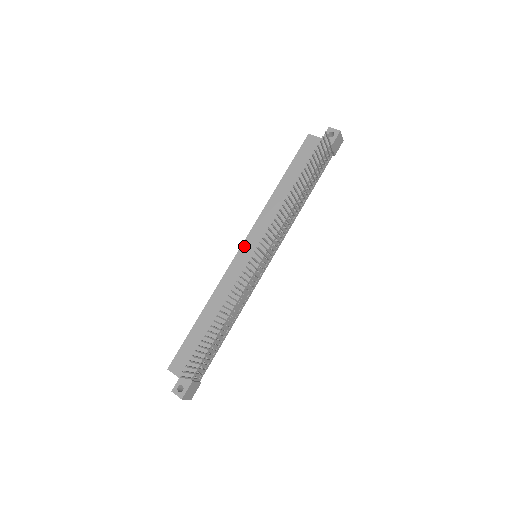
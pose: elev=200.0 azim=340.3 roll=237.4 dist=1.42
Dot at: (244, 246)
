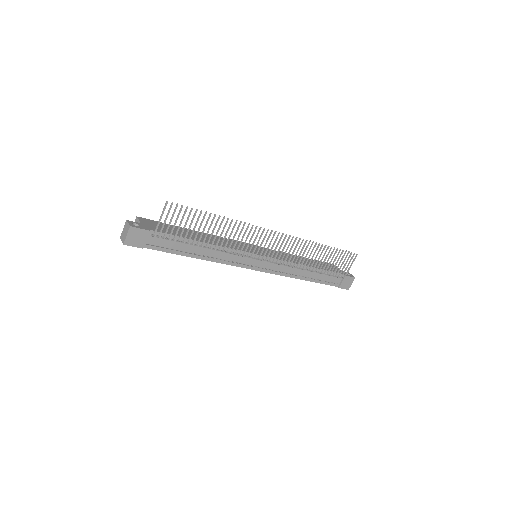
Dot at: (254, 246)
